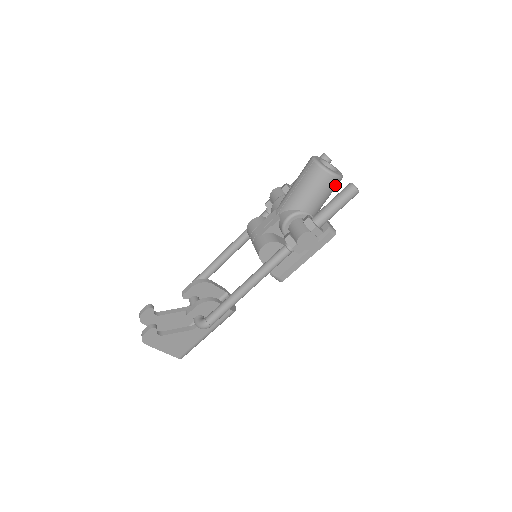
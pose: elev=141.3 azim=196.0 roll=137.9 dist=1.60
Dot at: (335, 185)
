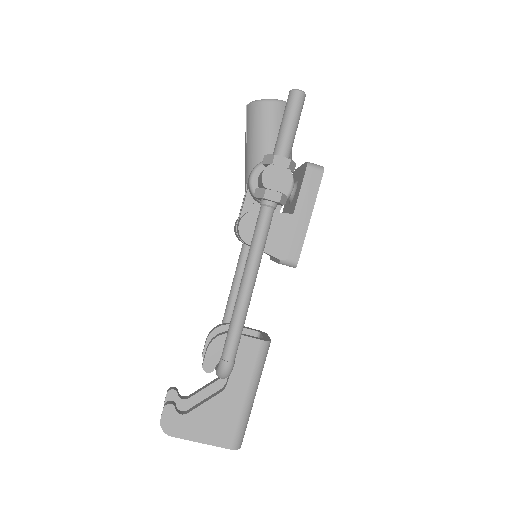
Dot at: (283, 113)
